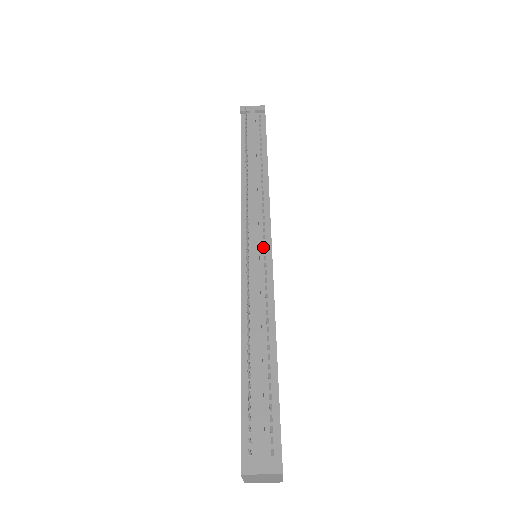
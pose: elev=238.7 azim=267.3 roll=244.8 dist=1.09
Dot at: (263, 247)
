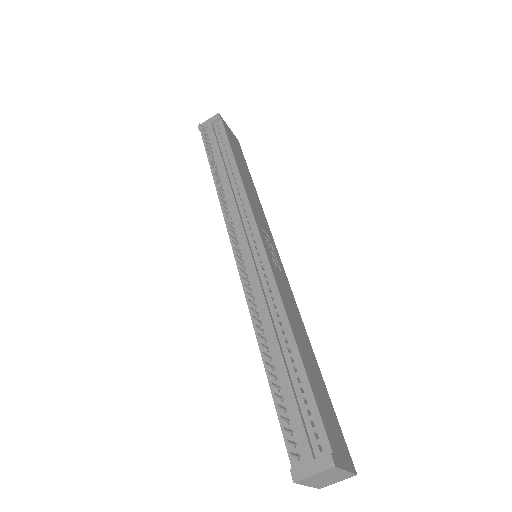
Dot at: (254, 244)
